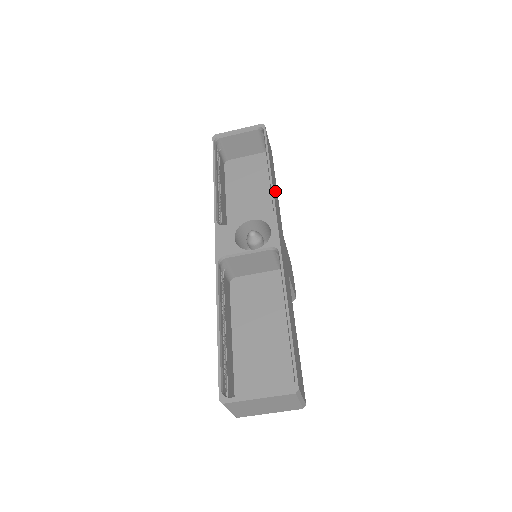
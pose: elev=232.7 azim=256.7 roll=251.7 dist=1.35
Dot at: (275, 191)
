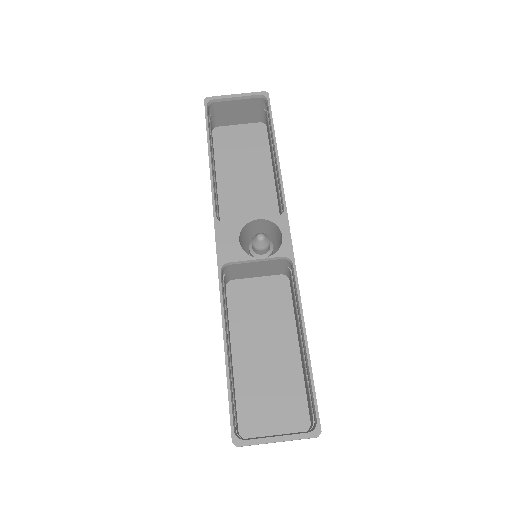
Dot at: occluded
